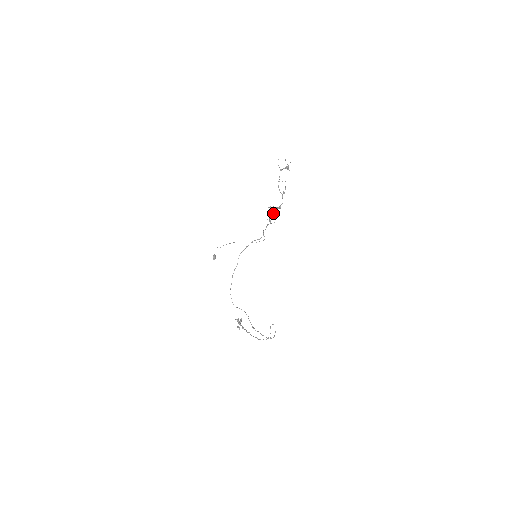
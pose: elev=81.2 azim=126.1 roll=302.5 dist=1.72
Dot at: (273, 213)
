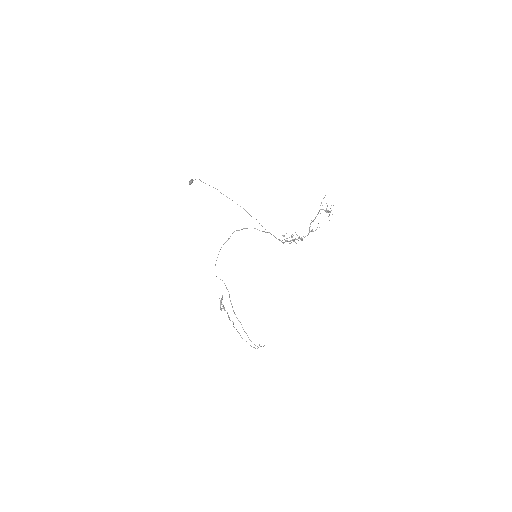
Dot at: occluded
